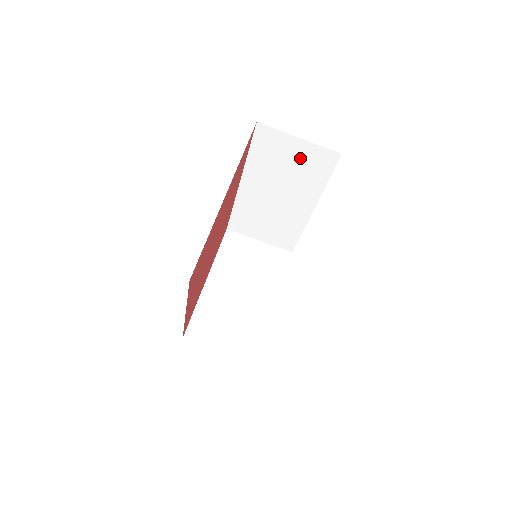
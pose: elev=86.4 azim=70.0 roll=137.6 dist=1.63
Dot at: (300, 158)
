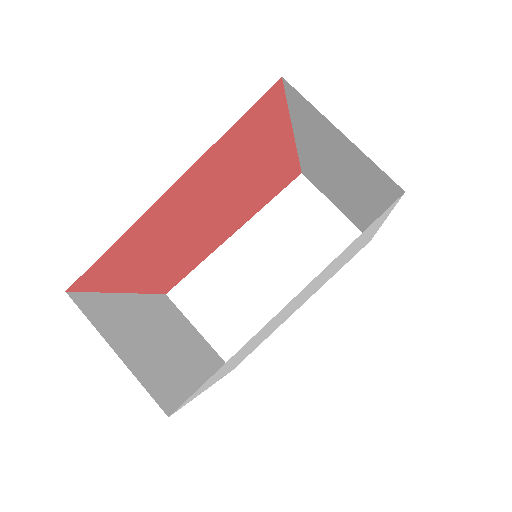
Dot at: (324, 229)
